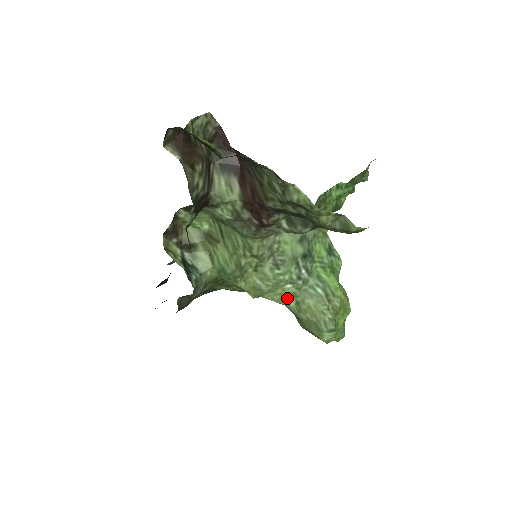
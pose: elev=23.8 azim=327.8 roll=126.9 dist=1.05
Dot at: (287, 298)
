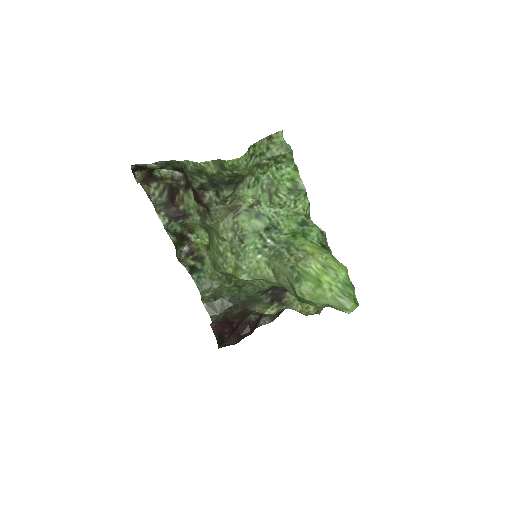
Dot at: (265, 270)
